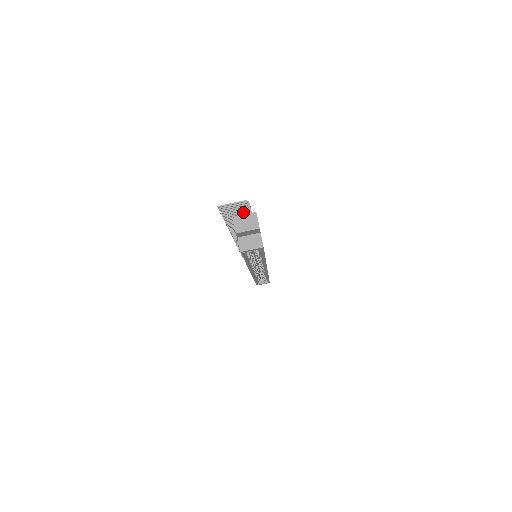
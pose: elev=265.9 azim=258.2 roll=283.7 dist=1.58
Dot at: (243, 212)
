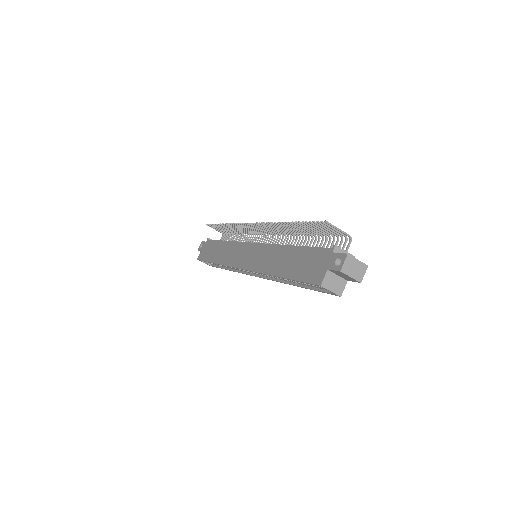
Dot at: (321, 233)
